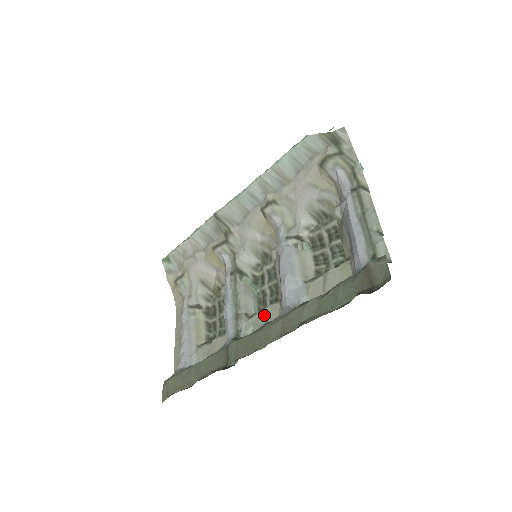
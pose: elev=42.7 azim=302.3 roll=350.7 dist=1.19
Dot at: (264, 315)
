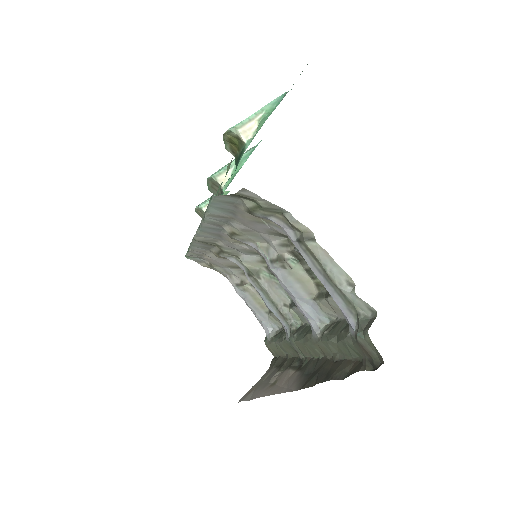
Dot at: (299, 311)
